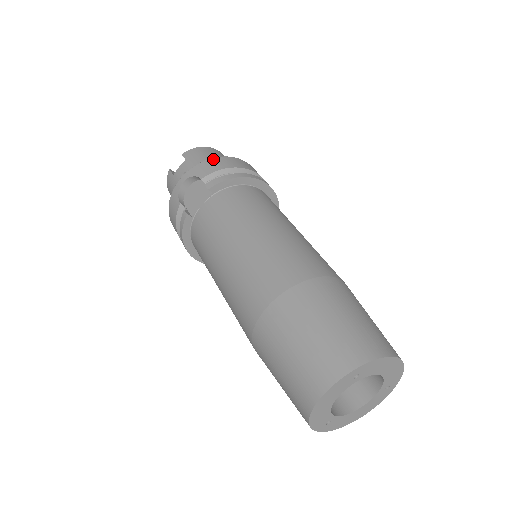
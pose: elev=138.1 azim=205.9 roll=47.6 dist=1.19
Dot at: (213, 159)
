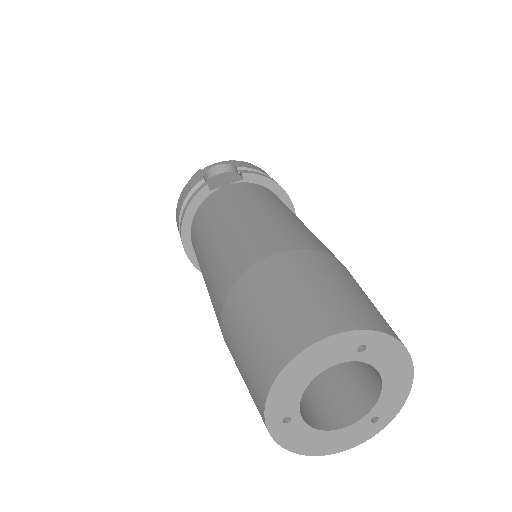
Dot at: (254, 165)
